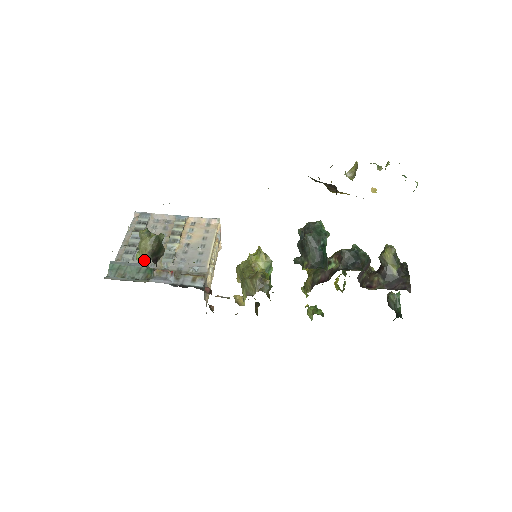
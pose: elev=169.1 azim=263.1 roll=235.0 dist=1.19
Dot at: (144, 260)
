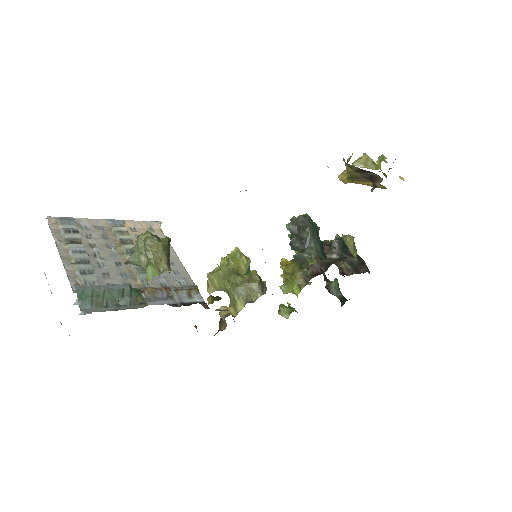
Dot at: (112, 280)
